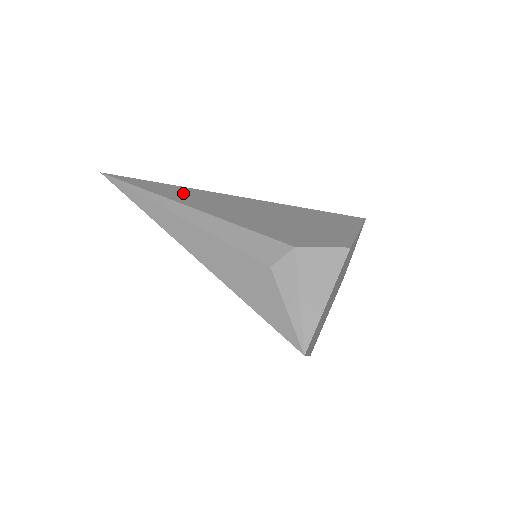
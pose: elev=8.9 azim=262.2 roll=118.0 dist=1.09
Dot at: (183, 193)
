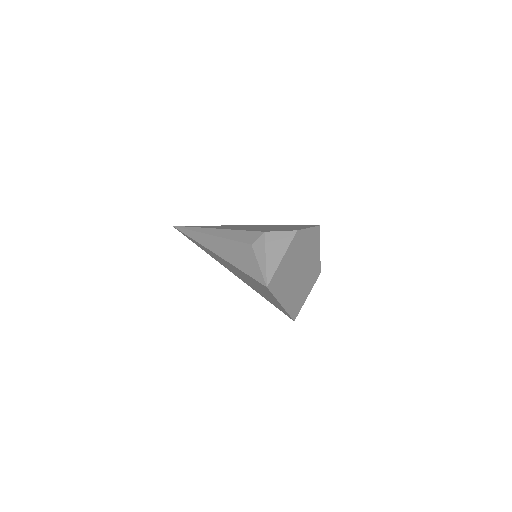
Dot at: (216, 226)
